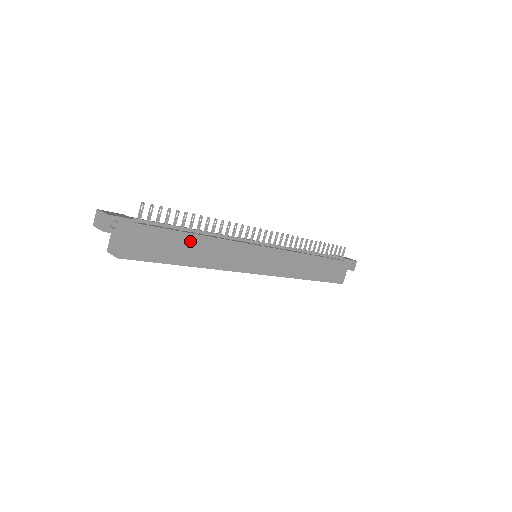
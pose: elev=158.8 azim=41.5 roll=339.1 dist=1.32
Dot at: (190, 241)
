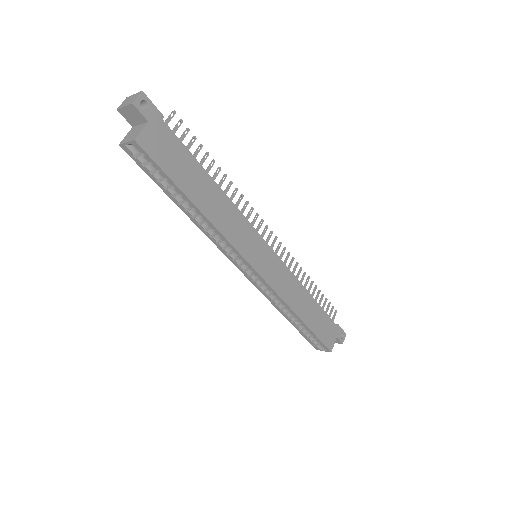
Dot at: (205, 181)
